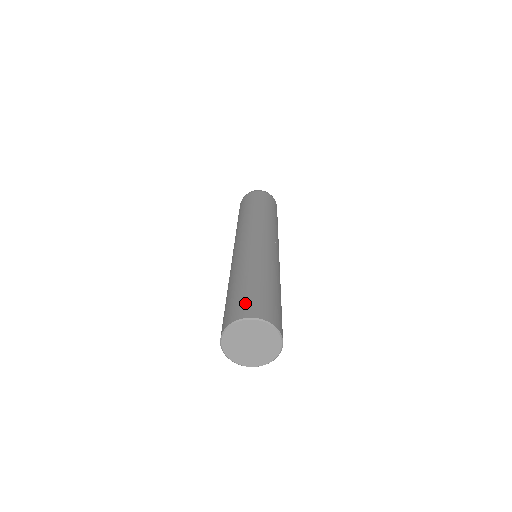
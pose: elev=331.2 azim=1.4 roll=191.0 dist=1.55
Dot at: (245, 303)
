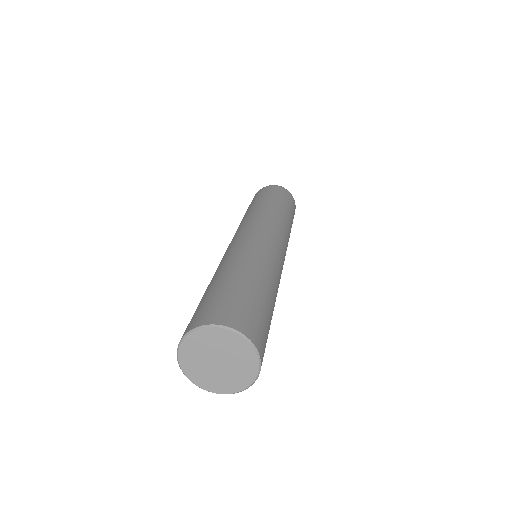
Dot at: (217, 305)
